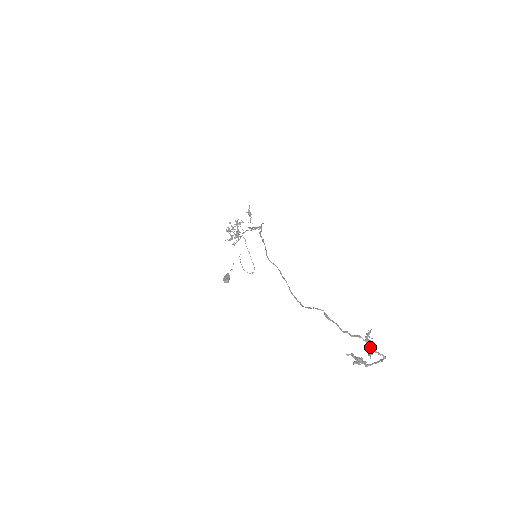
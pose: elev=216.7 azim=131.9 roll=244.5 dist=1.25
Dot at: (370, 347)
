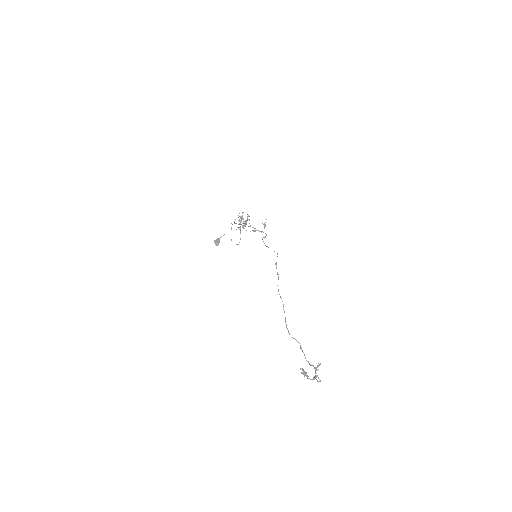
Dot at: (316, 373)
